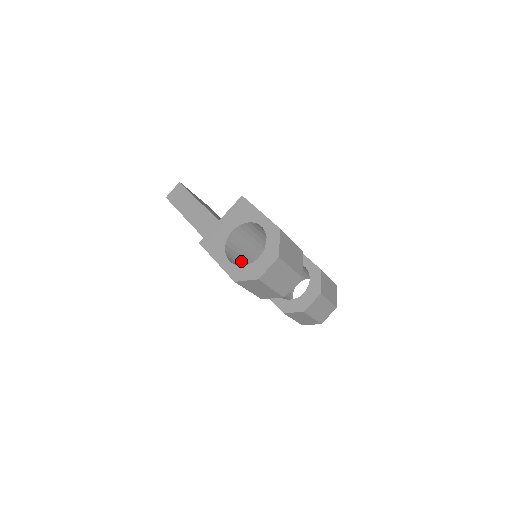
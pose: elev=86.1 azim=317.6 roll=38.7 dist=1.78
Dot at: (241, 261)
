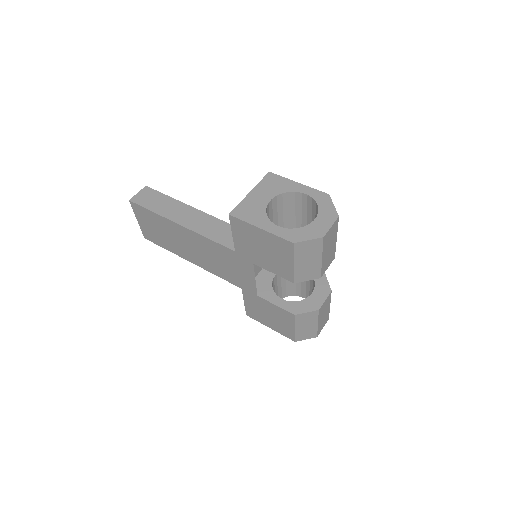
Dot at: occluded
